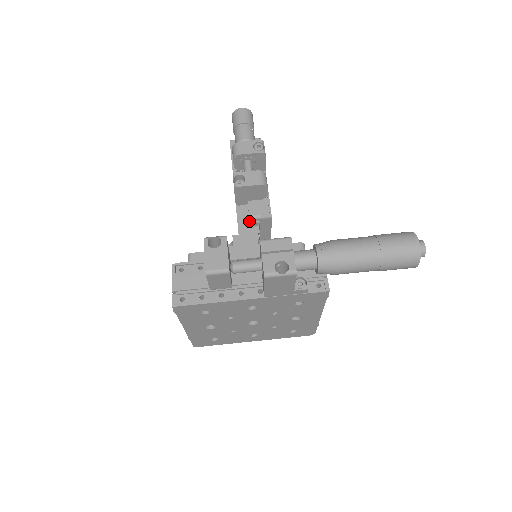
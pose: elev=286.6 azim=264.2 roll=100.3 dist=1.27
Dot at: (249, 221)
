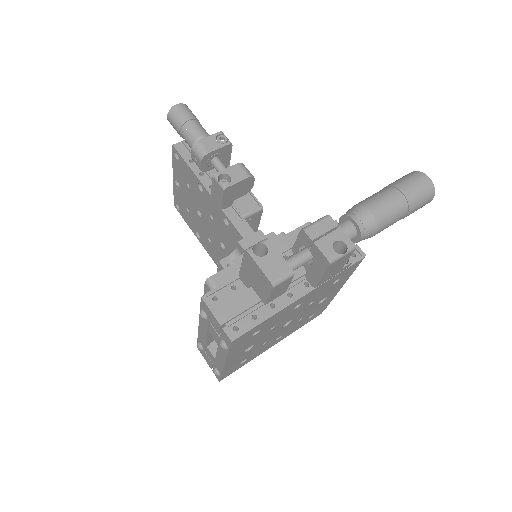
Dot at: (245, 221)
